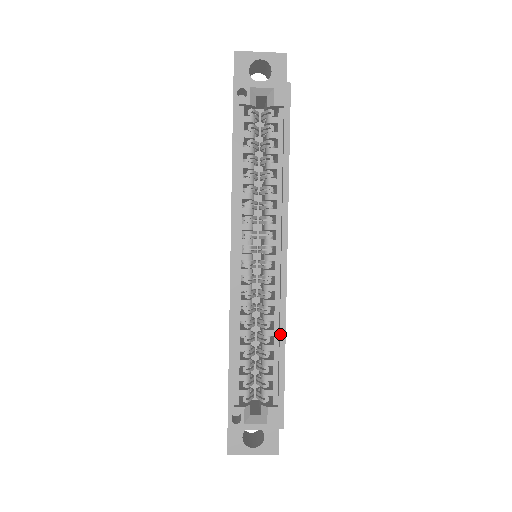
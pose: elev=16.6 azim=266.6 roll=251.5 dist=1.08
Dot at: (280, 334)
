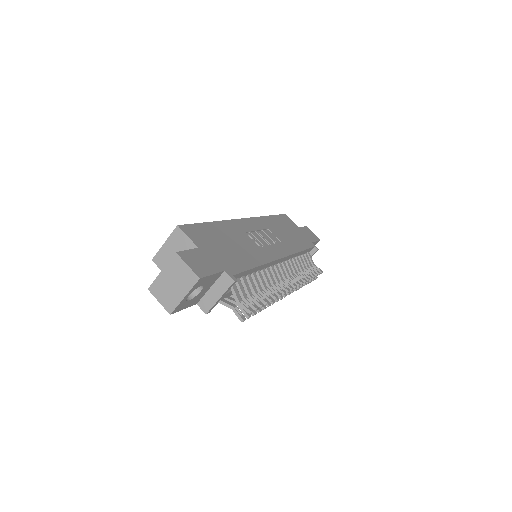
Dot at: occluded
